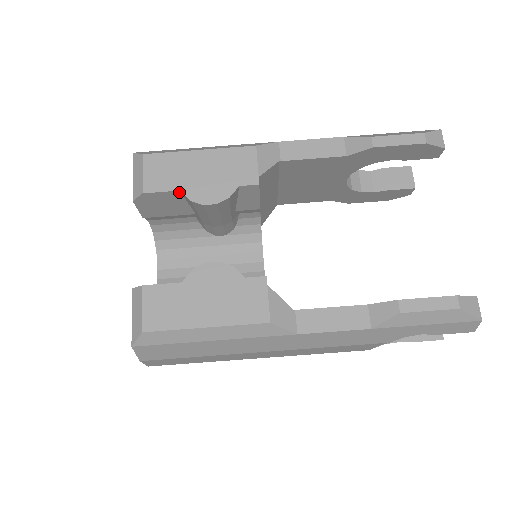
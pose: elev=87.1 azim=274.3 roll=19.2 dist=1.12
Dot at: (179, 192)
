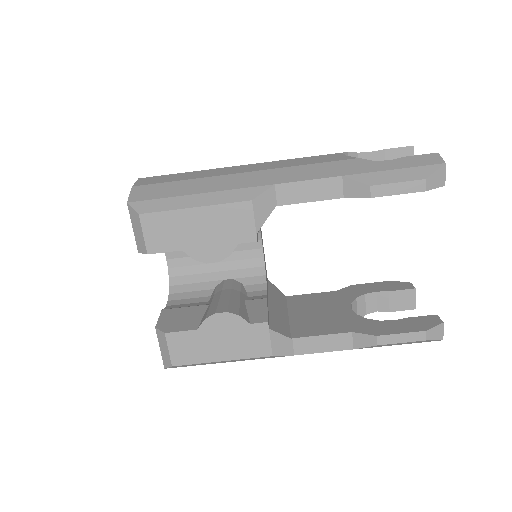
Dot at: (181, 249)
